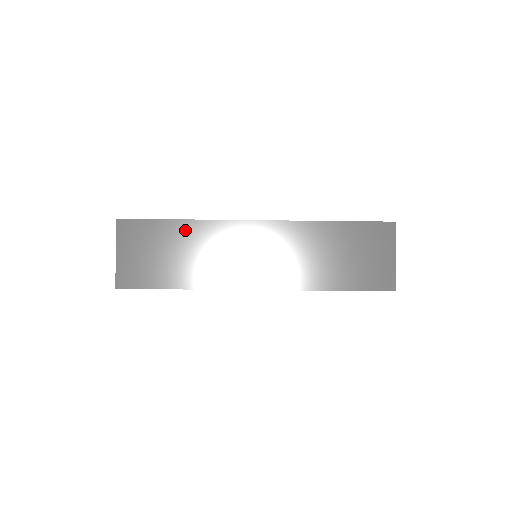
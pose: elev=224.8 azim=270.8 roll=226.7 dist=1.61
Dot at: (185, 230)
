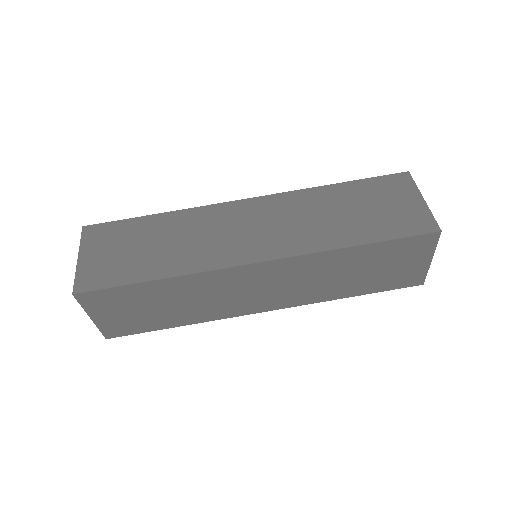
Dot at: (163, 222)
